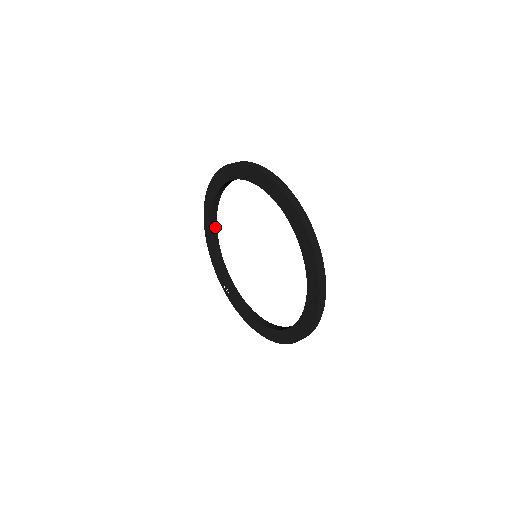
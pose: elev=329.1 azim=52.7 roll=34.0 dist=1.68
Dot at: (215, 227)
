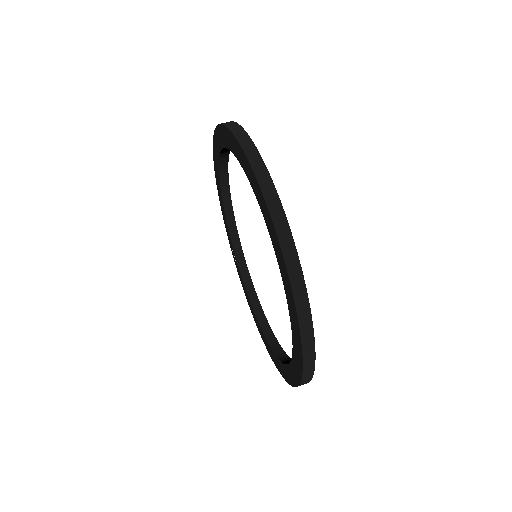
Dot at: (226, 180)
